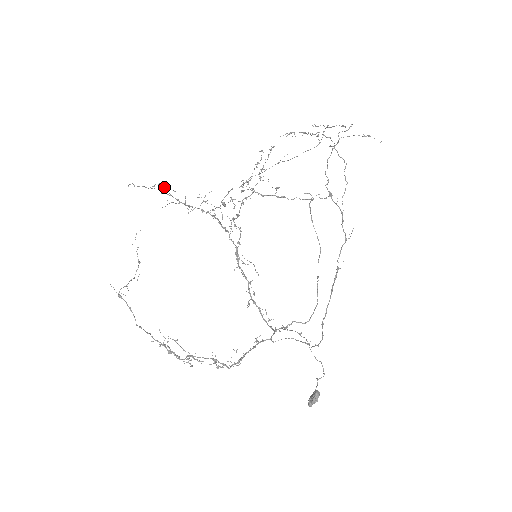
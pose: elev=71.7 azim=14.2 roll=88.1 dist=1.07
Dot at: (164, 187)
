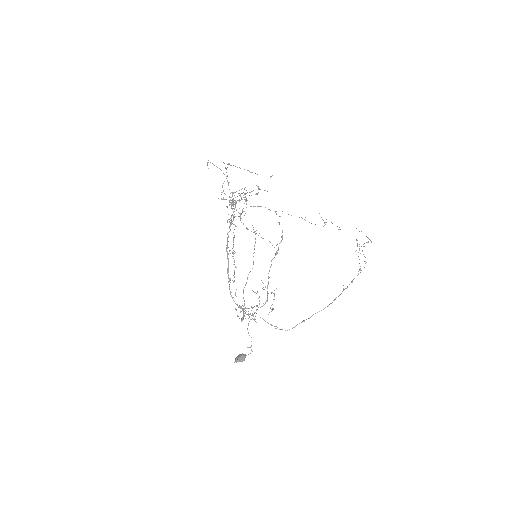
Dot at: occluded
